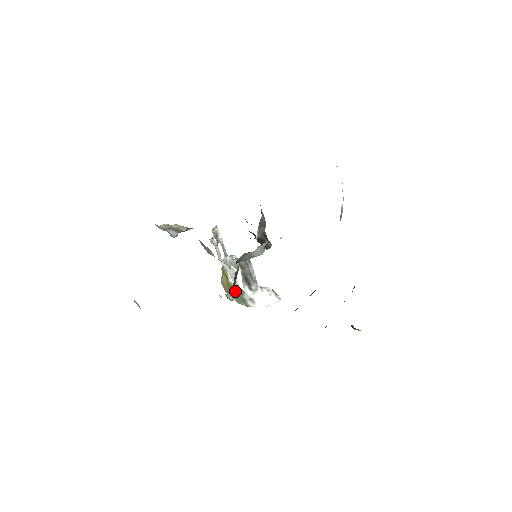
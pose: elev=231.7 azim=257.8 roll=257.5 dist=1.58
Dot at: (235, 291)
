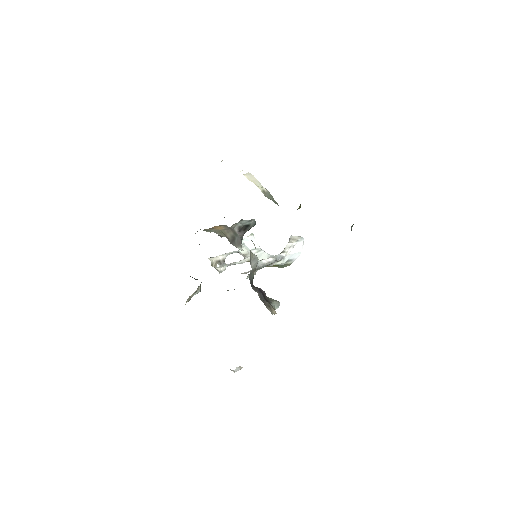
Dot at: (274, 302)
